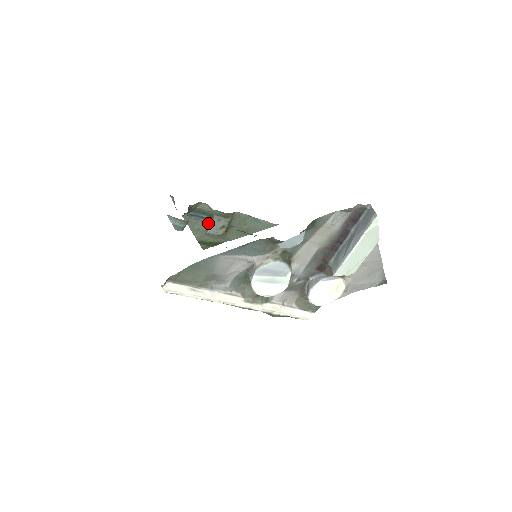
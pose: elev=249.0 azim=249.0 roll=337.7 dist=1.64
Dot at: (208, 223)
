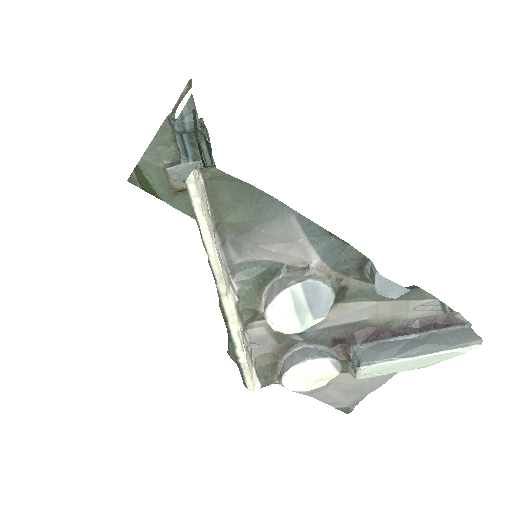
Dot at: (181, 160)
